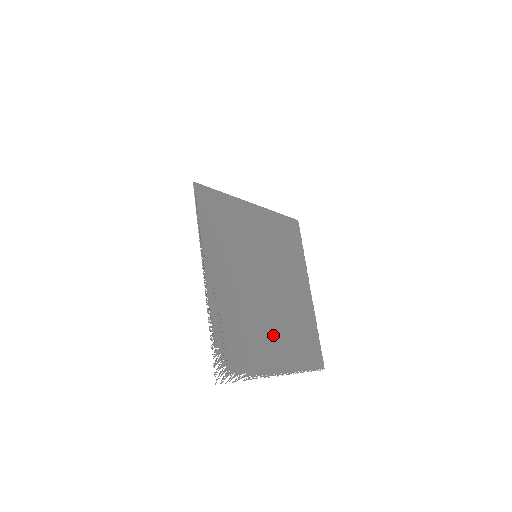
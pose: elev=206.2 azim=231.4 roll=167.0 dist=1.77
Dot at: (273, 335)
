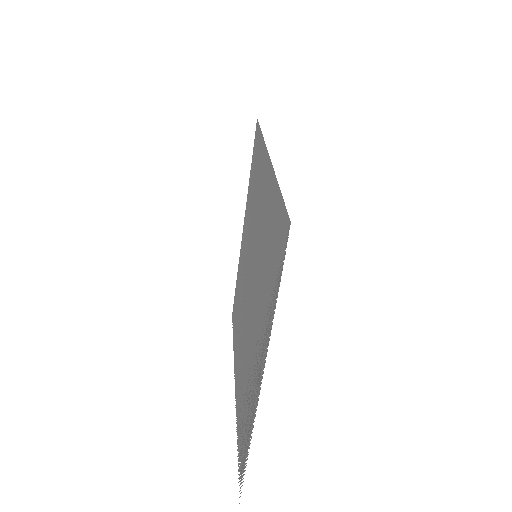
Dot at: (240, 348)
